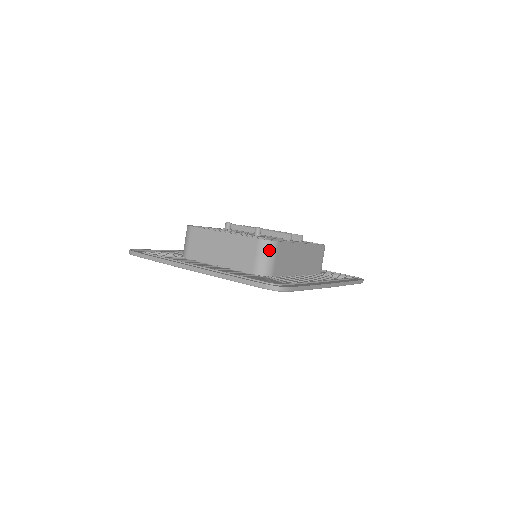
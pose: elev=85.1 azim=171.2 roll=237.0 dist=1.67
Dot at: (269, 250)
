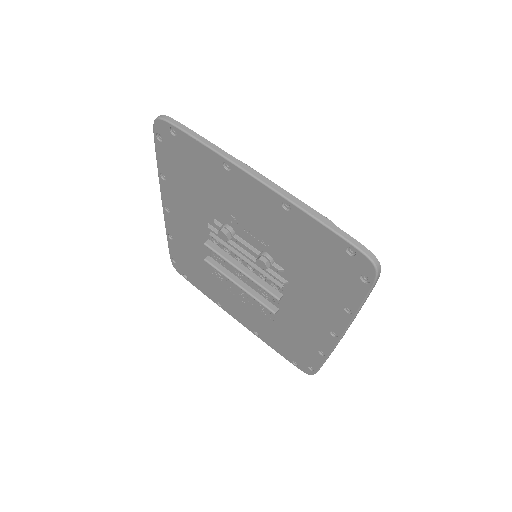
Dot at: occluded
